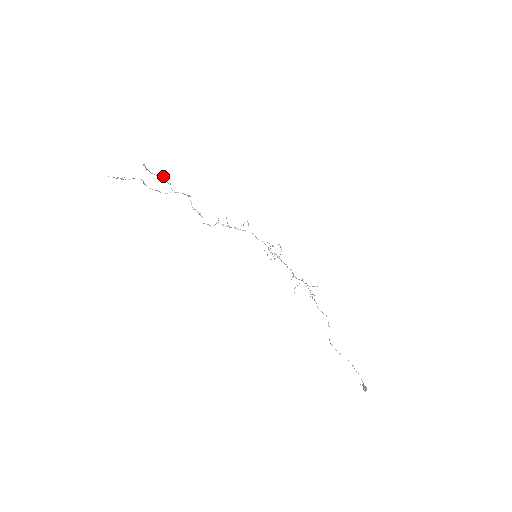
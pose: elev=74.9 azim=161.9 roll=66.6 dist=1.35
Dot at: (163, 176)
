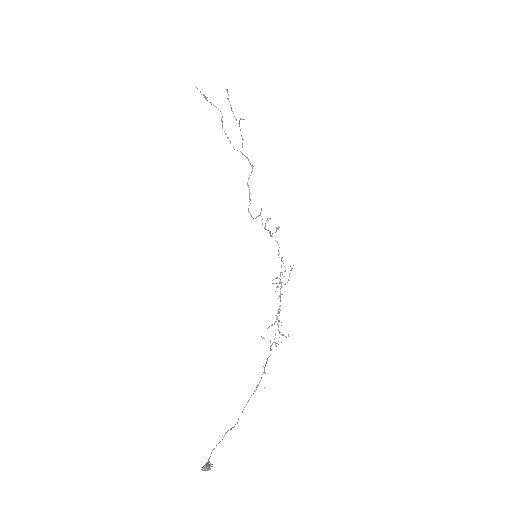
Dot at: (239, 120)
